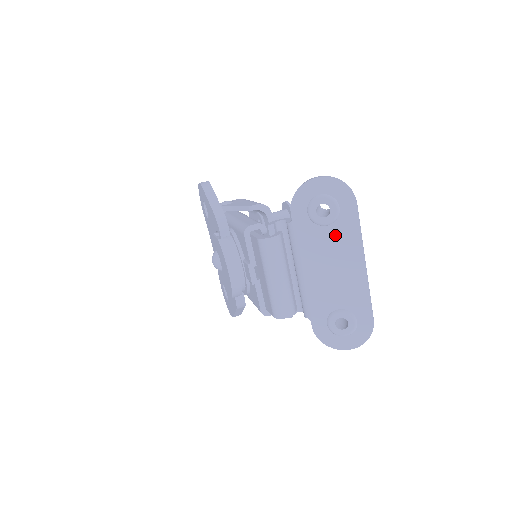
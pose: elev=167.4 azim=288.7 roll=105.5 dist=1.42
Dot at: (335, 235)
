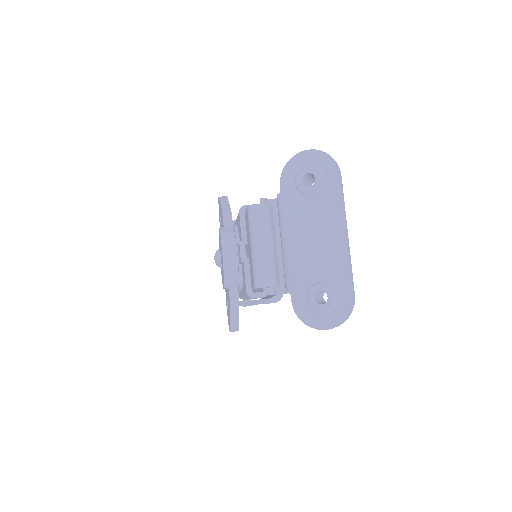
Dot at: (319, 204)
